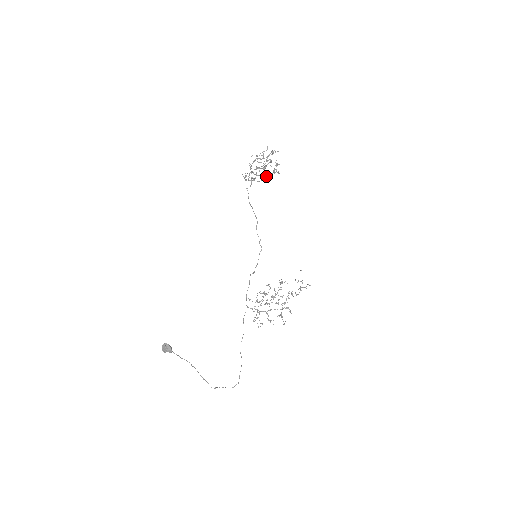
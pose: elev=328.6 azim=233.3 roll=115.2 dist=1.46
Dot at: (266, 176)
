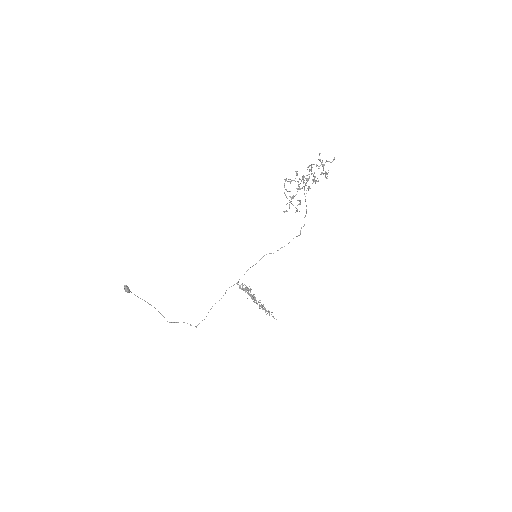
Dot at: (290, 202)
